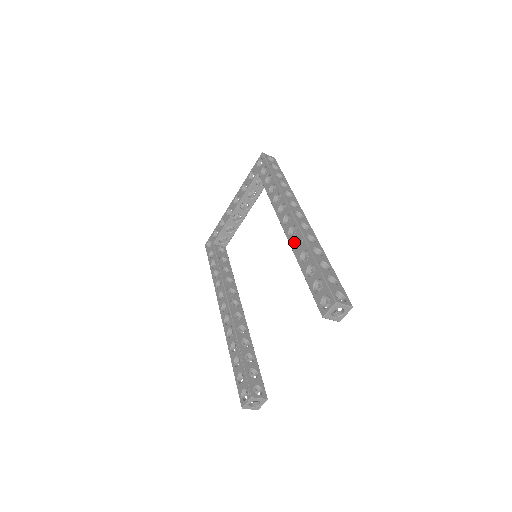
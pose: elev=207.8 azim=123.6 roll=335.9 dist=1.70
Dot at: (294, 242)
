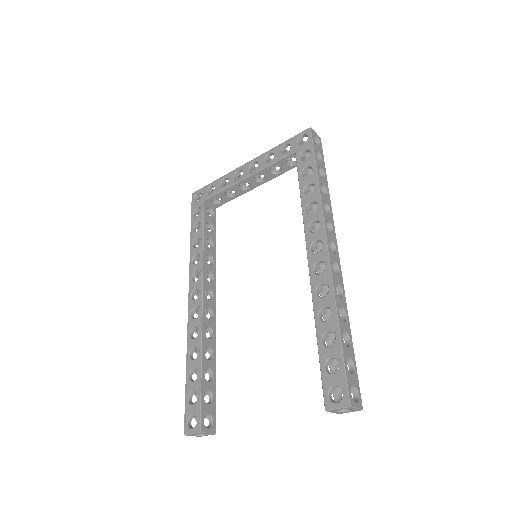
Dot at: (318, 285)
